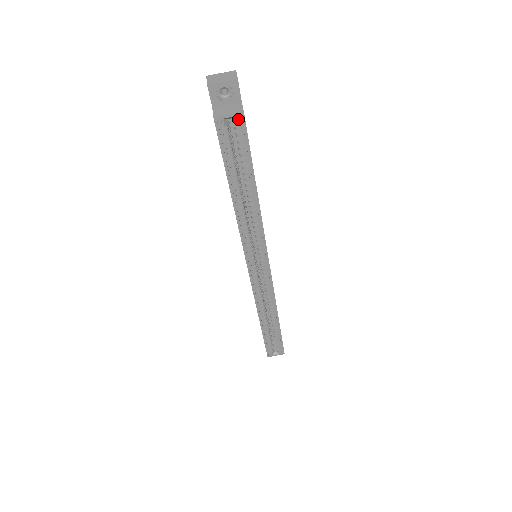
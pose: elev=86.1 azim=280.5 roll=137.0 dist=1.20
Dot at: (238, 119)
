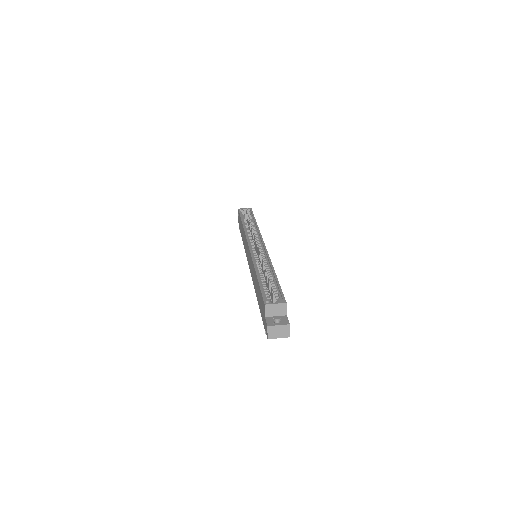
Dot at: (249, 209)
